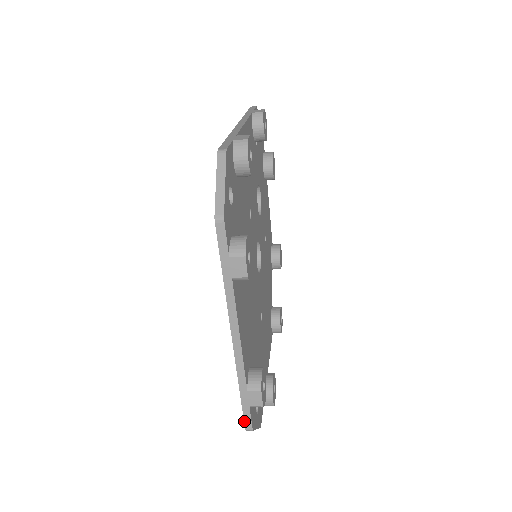
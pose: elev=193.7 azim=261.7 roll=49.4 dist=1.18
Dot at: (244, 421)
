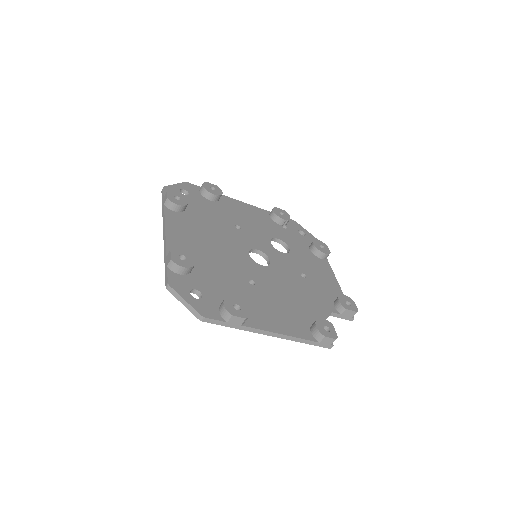
Dot at: (165, 281)
